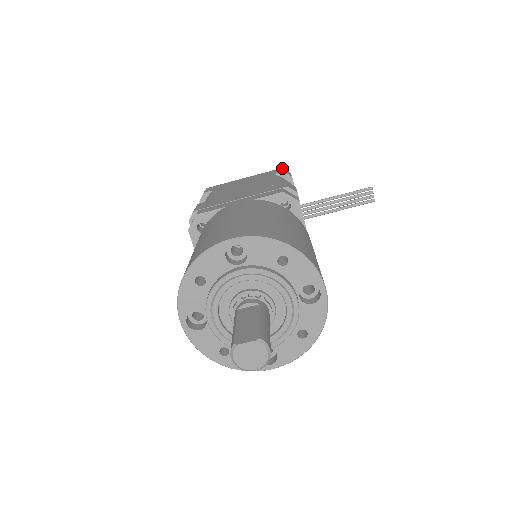
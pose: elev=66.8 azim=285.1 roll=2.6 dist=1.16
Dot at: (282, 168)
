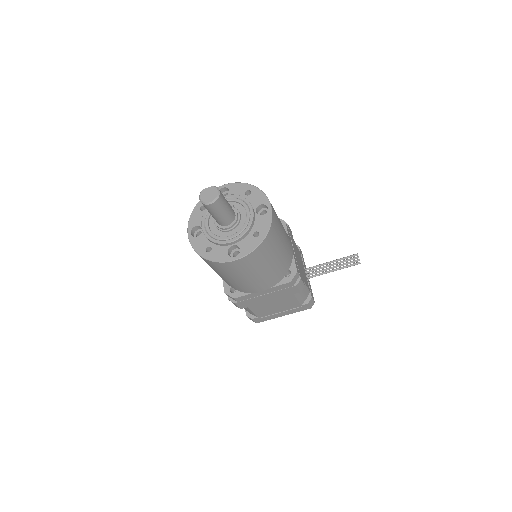
Dot at: occluded
